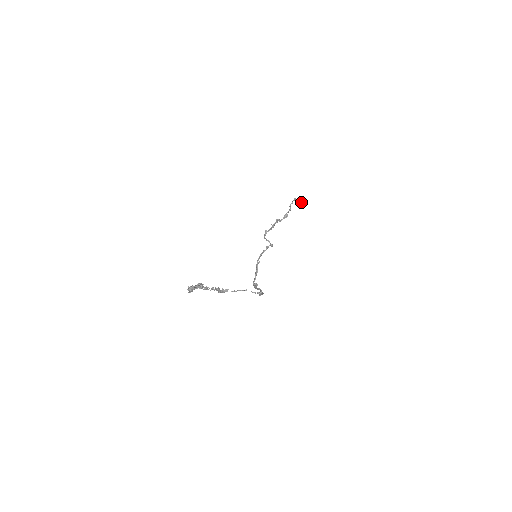
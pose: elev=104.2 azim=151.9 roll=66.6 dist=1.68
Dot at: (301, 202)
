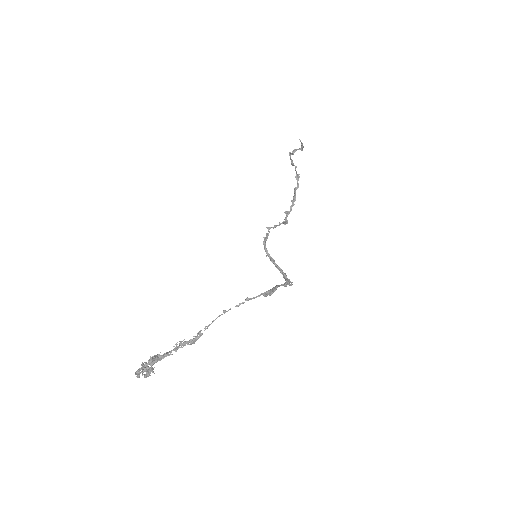
Dot at: (300, 148)
